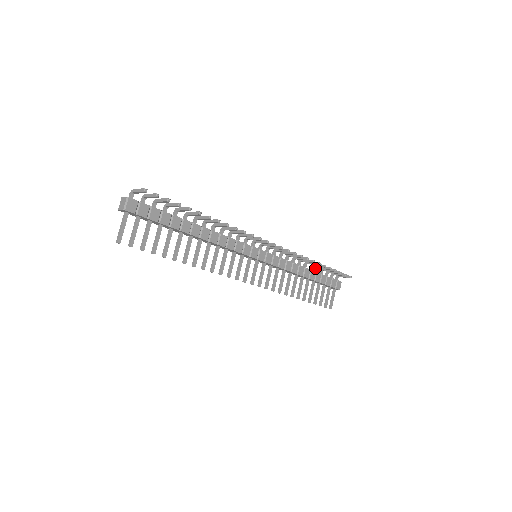
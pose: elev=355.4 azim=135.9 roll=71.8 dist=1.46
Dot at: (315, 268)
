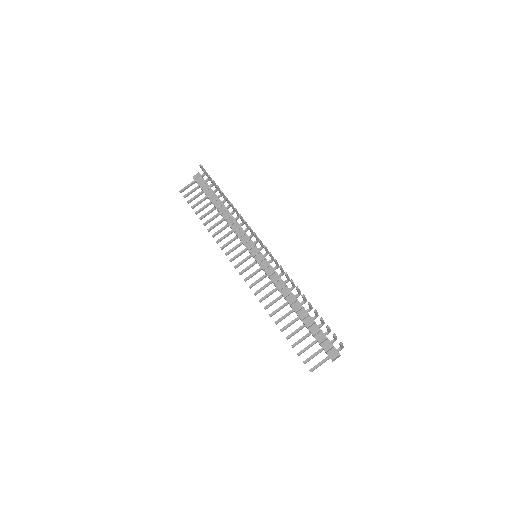
Dot at: (315, 315)
